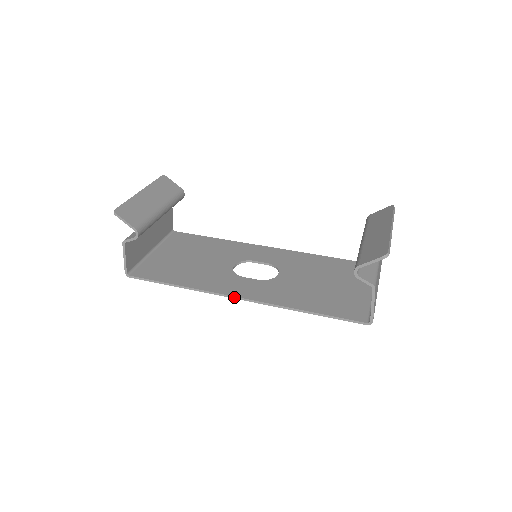
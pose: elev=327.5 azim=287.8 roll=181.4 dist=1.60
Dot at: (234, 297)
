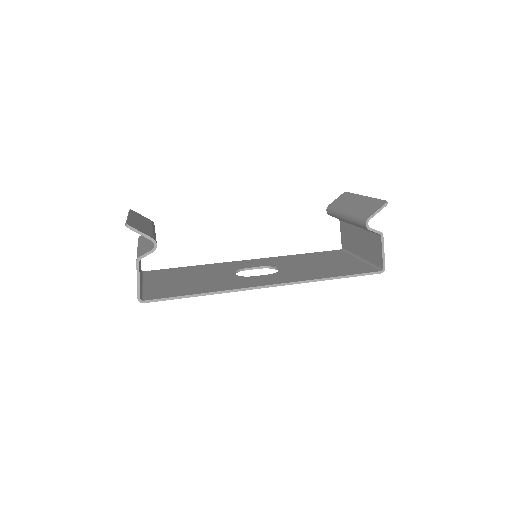
Dot at: (264, 286)
